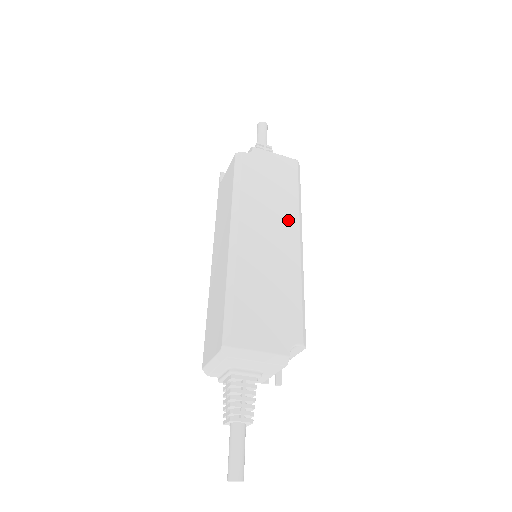
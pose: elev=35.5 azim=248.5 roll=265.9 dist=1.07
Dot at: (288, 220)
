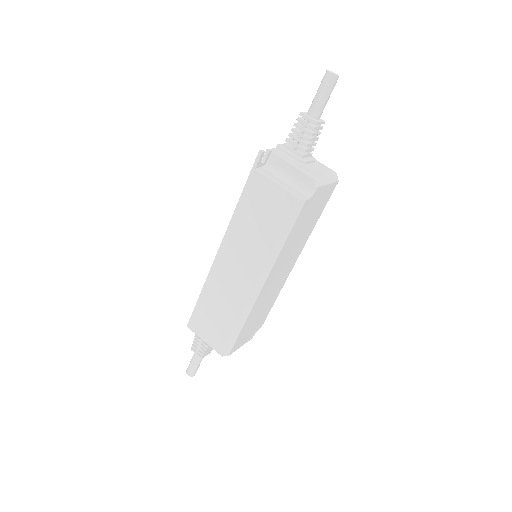
Dot at: (299, 250)
